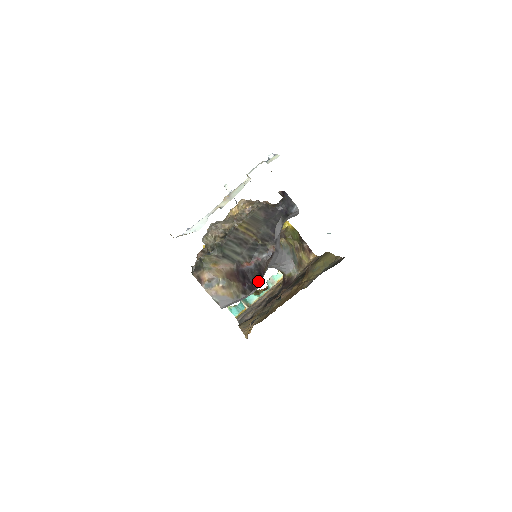
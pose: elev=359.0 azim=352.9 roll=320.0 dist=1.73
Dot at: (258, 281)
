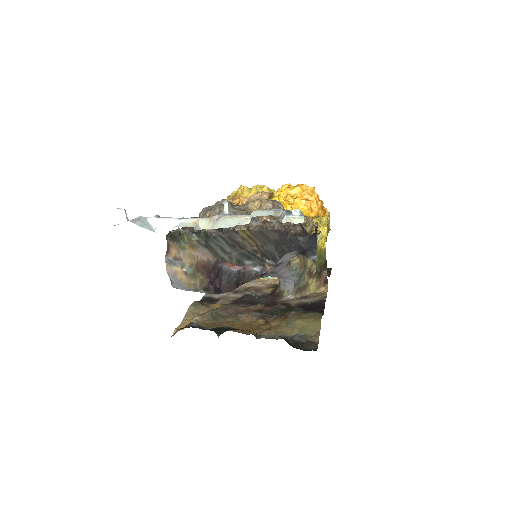
Dot at: (230, 288)
